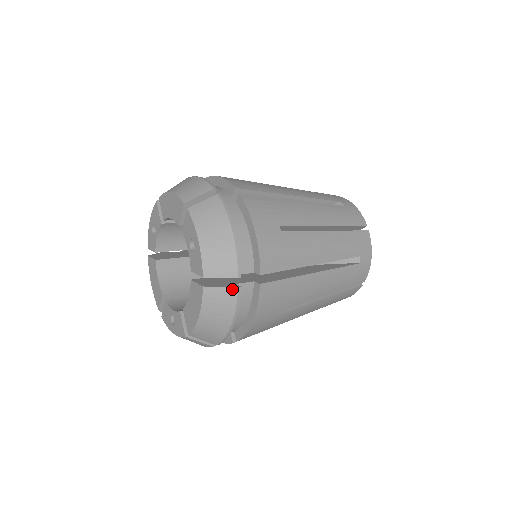
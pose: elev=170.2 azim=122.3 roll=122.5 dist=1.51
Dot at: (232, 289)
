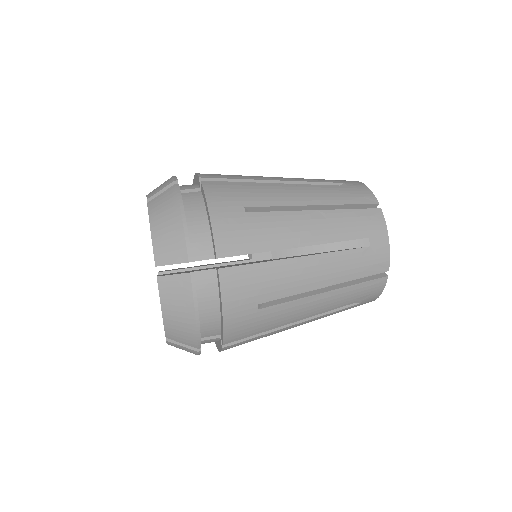
Dot at: (185, 276)
